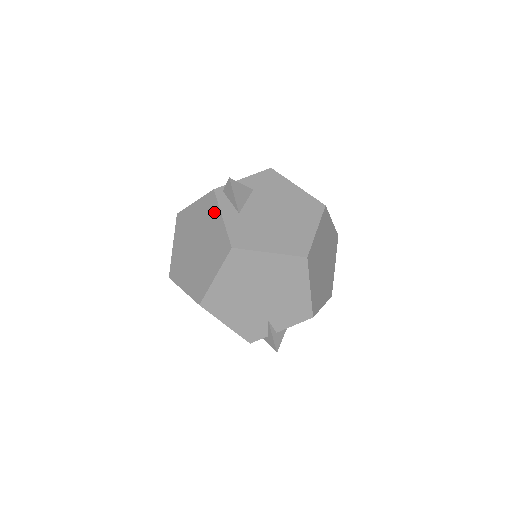
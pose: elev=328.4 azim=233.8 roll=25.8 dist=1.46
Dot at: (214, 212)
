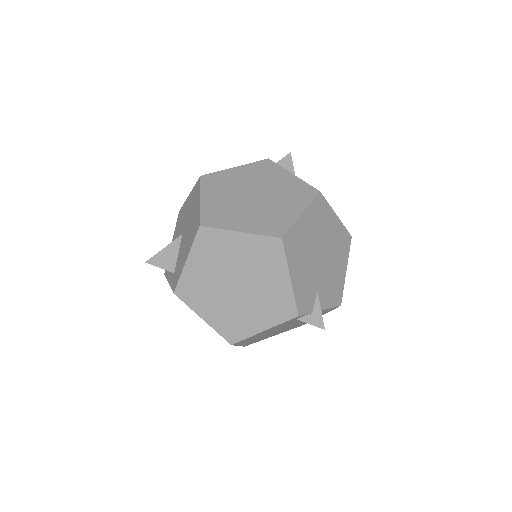
Dot at: (277, 171)
